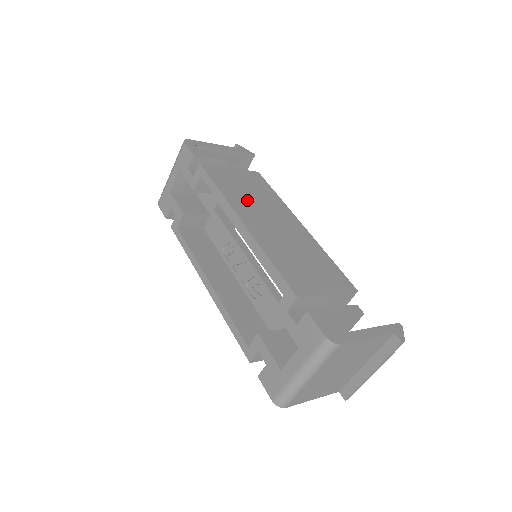
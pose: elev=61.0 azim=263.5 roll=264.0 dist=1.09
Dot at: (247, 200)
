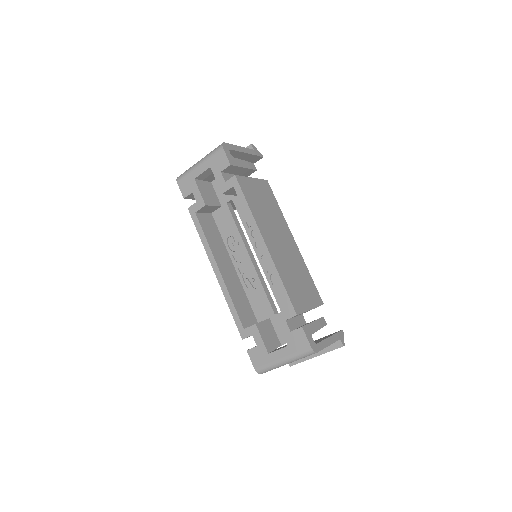
Dot at: (265, 217)
